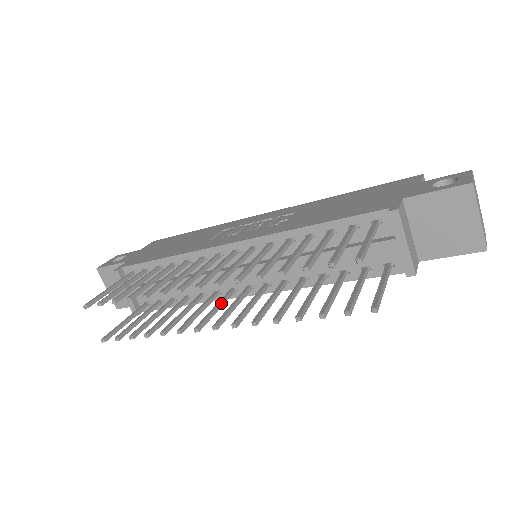
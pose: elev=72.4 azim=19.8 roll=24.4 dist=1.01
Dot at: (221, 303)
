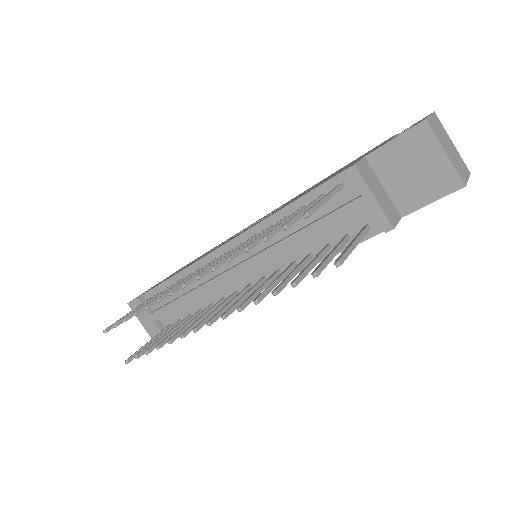
Dot at: (223, 304)
